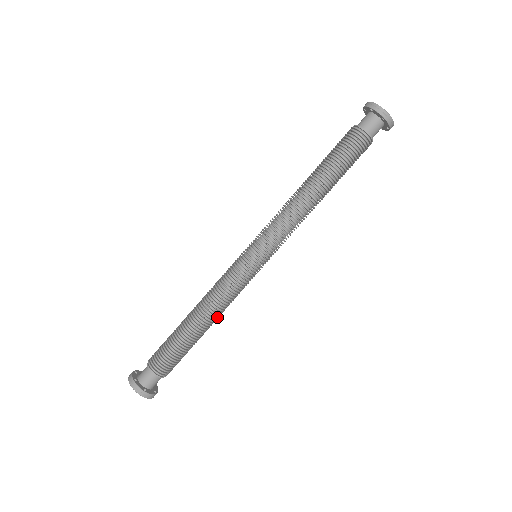
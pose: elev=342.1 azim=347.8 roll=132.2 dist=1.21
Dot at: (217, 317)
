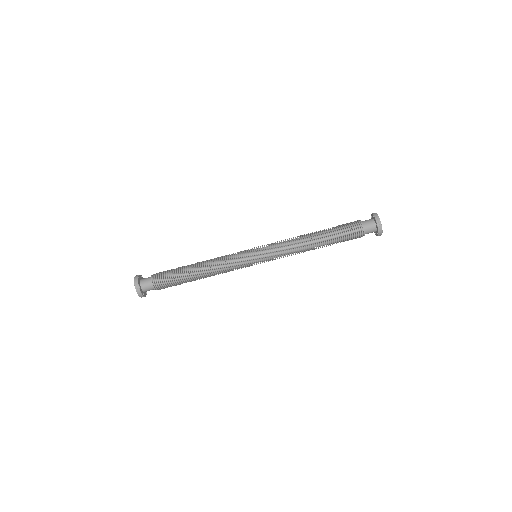
Dot at: (210, 275)
